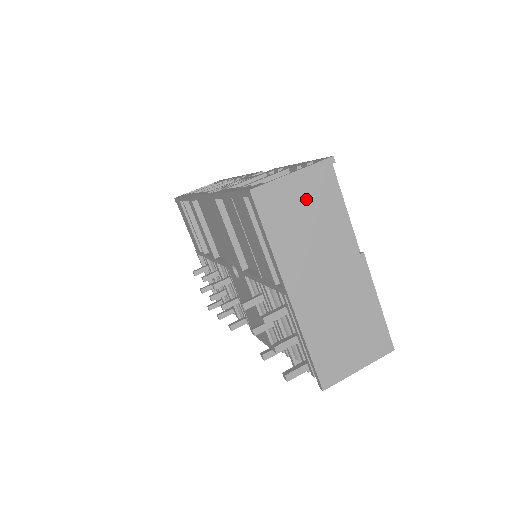
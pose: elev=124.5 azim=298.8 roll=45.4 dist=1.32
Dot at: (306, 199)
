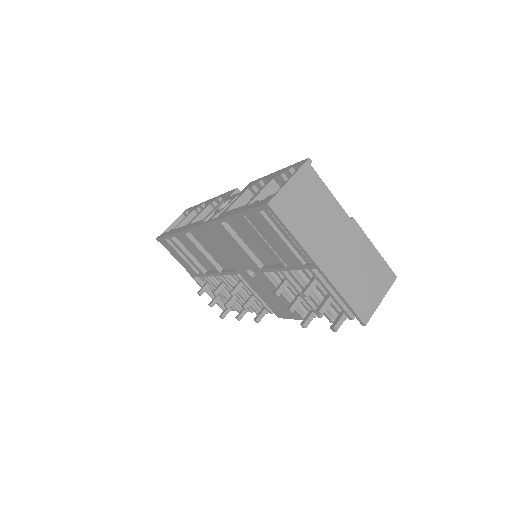
Dot at: (304, 195)
